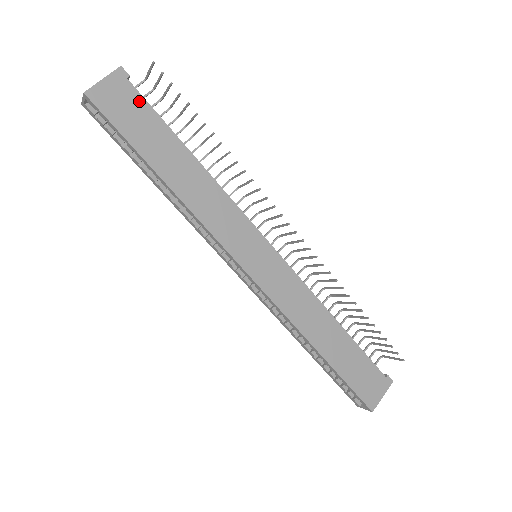
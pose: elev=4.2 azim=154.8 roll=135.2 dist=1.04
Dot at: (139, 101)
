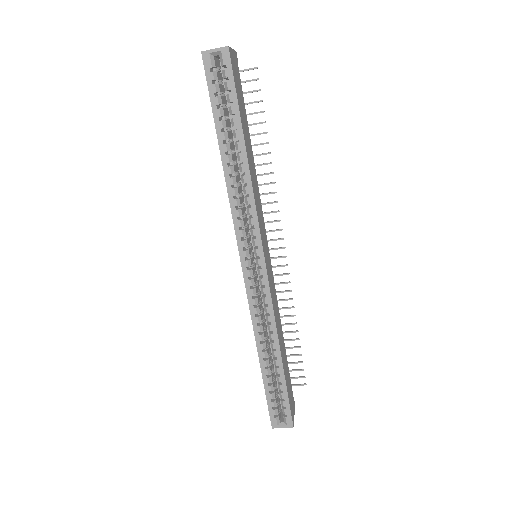
Dot at: (240, 84)
